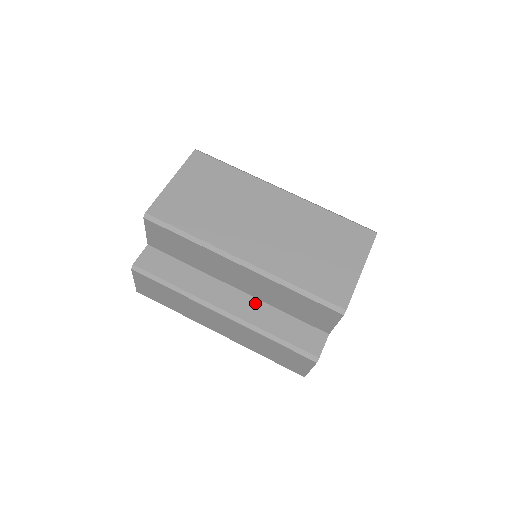
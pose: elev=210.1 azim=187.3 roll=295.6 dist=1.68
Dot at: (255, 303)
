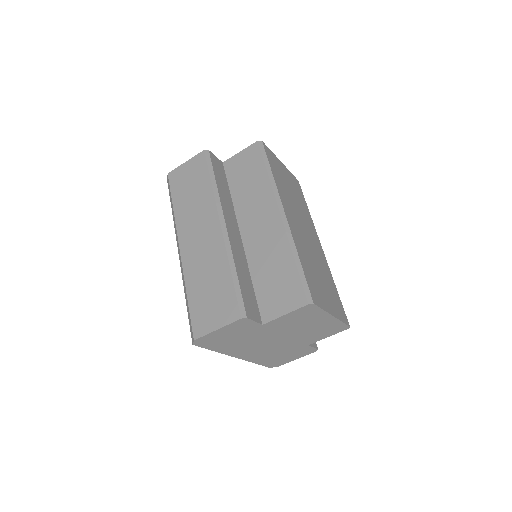
Dot at: (242, 252)
